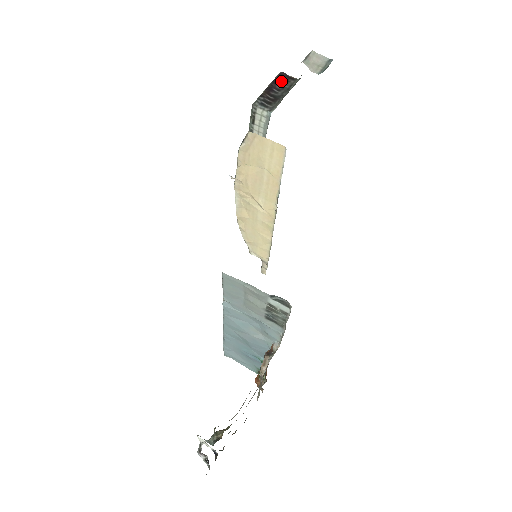
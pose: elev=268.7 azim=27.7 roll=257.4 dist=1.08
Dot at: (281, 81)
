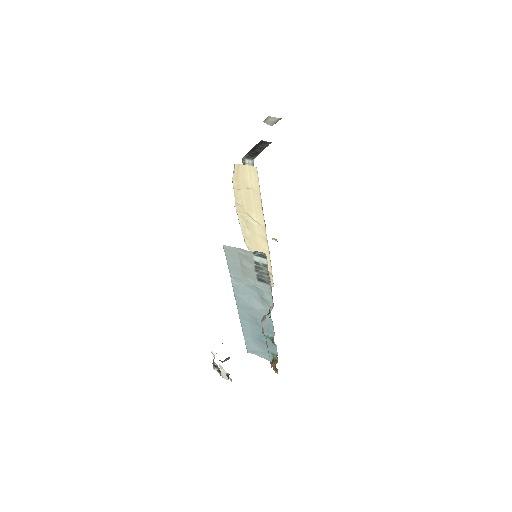
Dot at: (261, 145)
